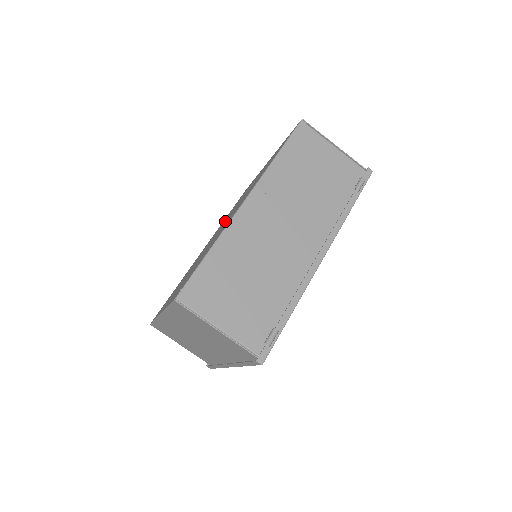
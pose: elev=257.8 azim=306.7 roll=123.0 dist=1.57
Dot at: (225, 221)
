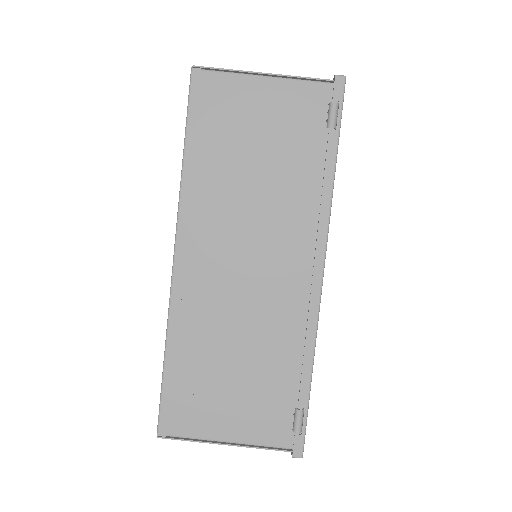
Dot at: occluded
